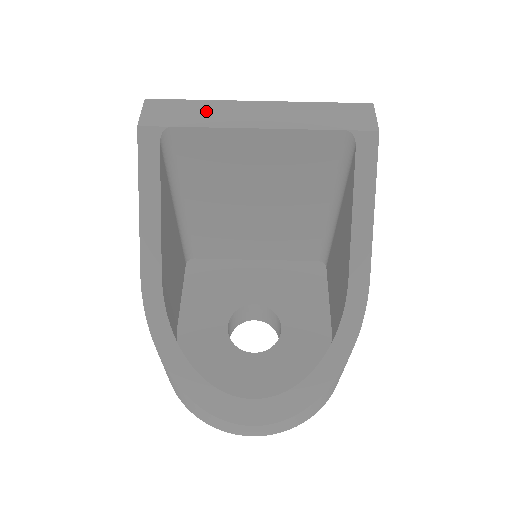
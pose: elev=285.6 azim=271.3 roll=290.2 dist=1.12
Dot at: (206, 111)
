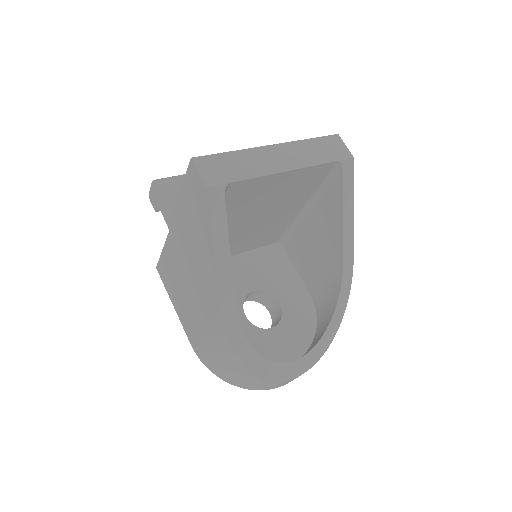
Dot at: (245, 162)
